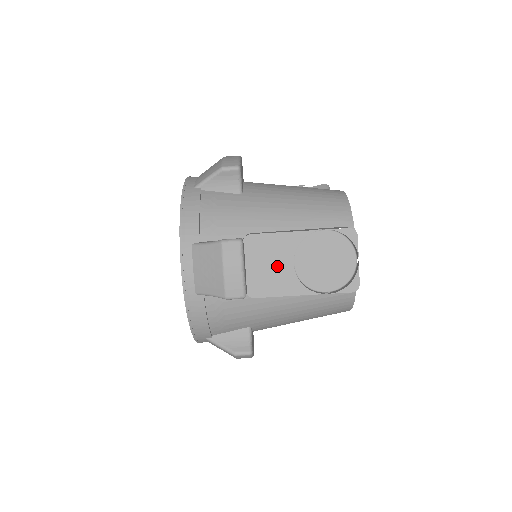
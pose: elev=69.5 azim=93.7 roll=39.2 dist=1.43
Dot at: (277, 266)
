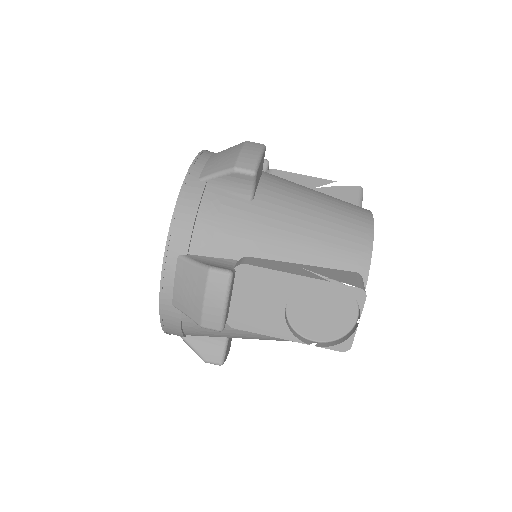
Dot at: (267, 304)
